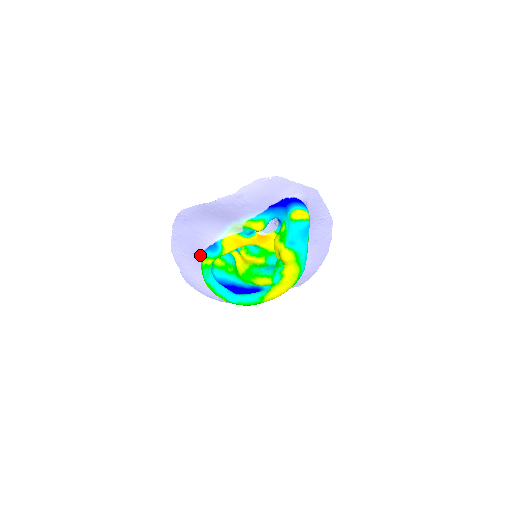
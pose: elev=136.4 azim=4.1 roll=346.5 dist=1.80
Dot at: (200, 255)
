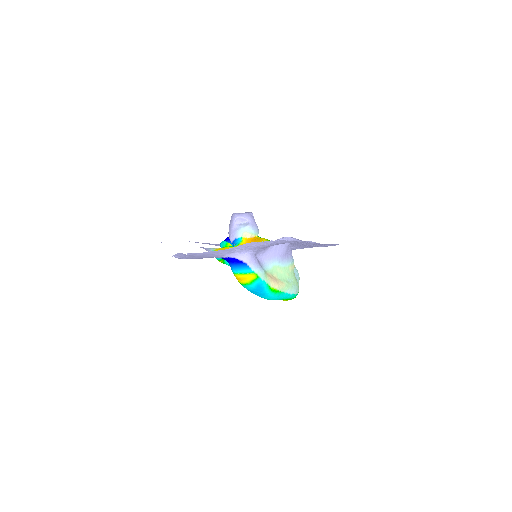
Dot at: occluded
